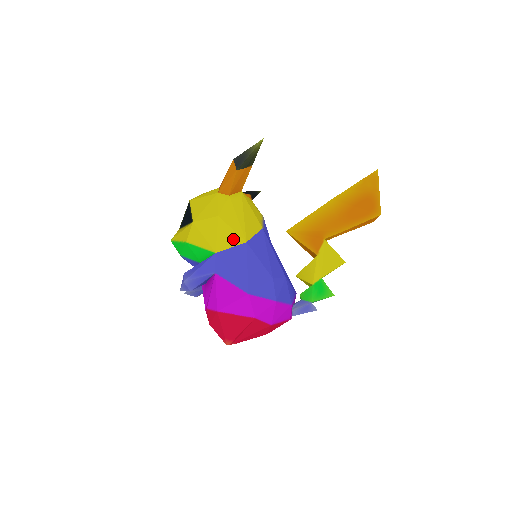
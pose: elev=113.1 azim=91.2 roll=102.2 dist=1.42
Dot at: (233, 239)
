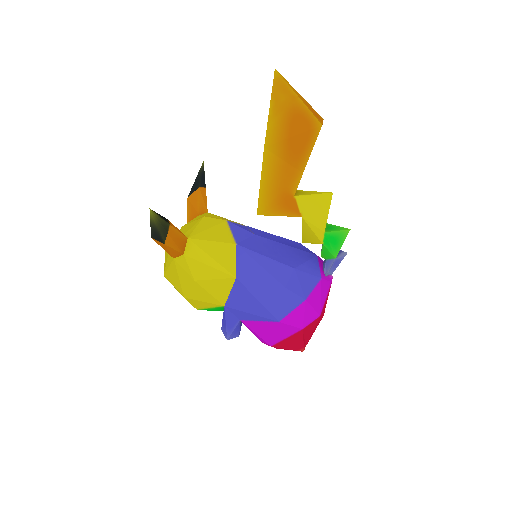
Dot at: (224, 285)
